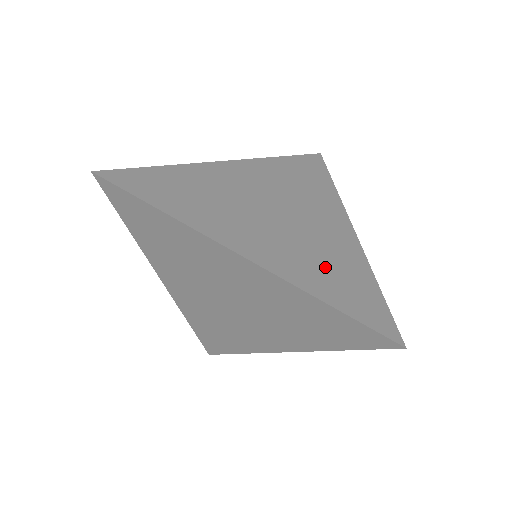
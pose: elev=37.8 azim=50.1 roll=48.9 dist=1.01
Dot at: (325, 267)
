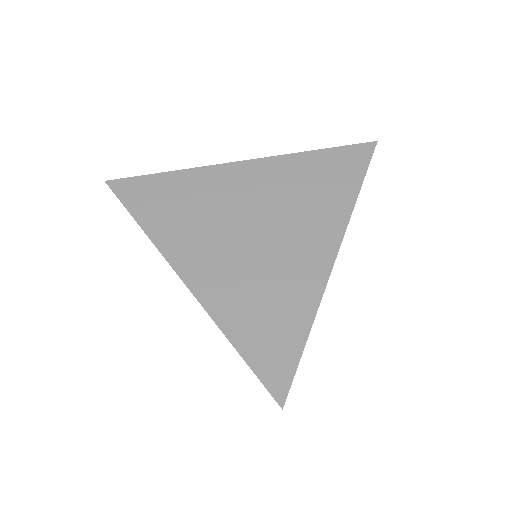
Dot at: occluded
